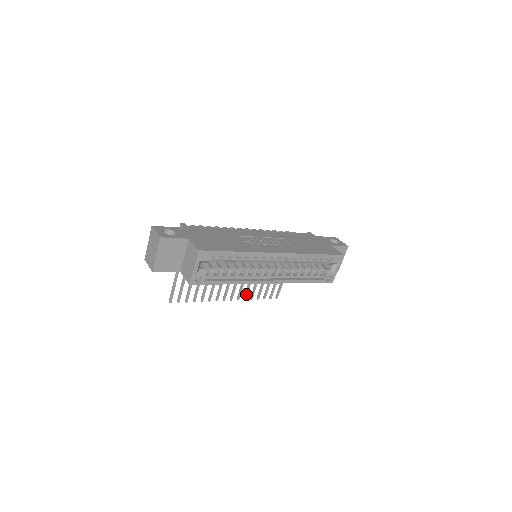
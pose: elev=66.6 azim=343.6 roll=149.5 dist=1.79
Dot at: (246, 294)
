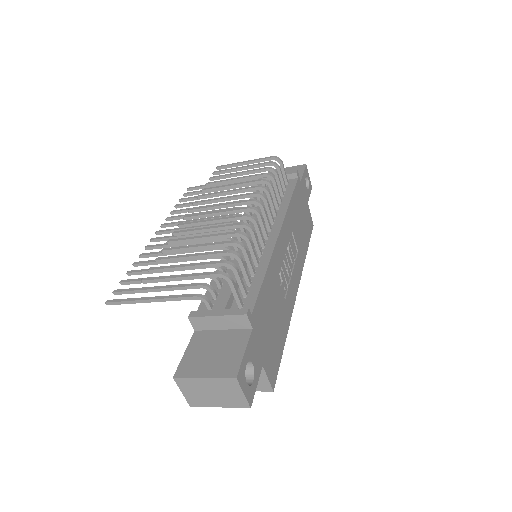
Dot at: (175, 219)
